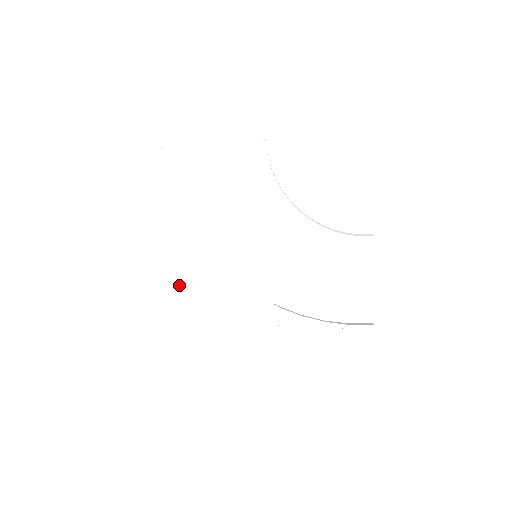
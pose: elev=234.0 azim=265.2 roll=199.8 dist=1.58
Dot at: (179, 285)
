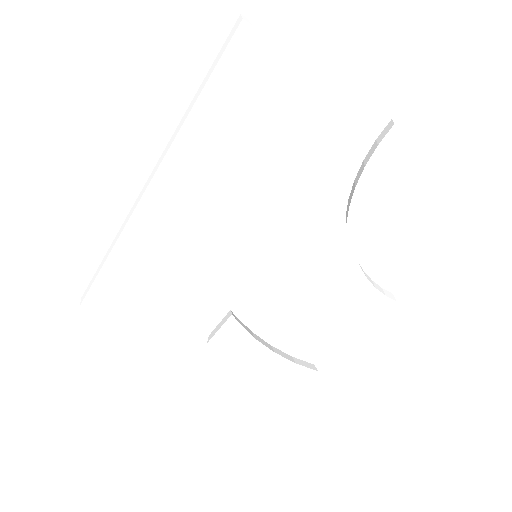
Dot at: (119, 241)
